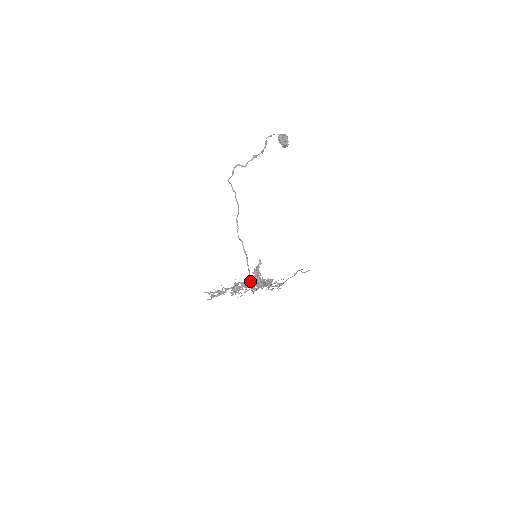
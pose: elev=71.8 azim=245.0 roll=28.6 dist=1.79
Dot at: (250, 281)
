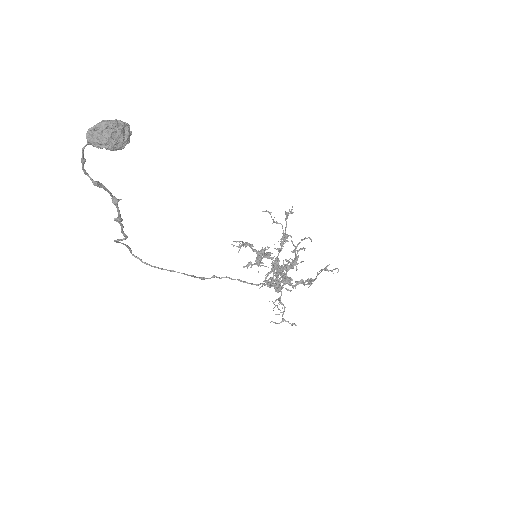
Dot at: occluded
